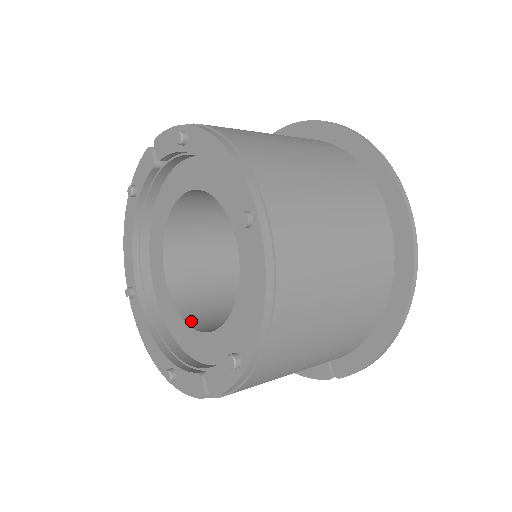
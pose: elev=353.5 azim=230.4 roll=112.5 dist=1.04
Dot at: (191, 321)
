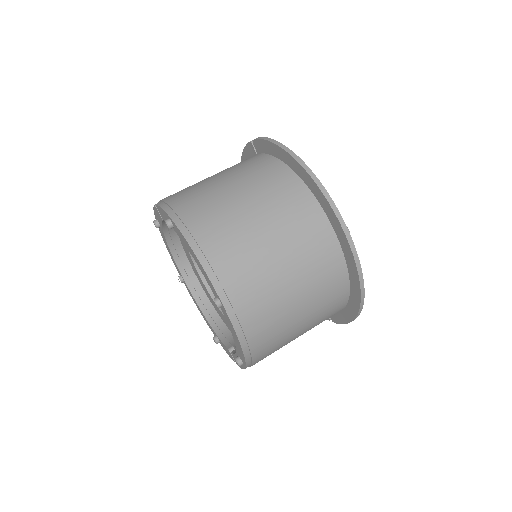
Dot at: occluded
